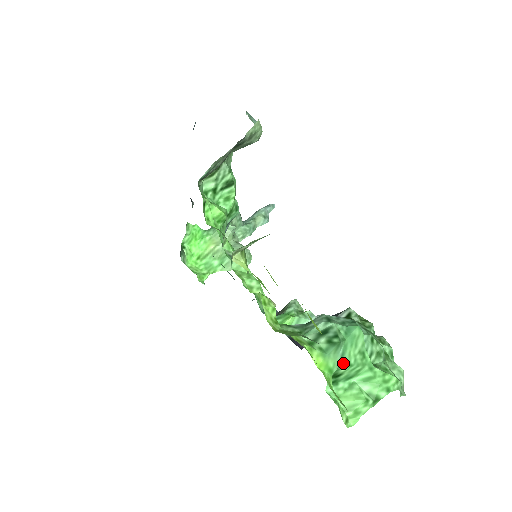
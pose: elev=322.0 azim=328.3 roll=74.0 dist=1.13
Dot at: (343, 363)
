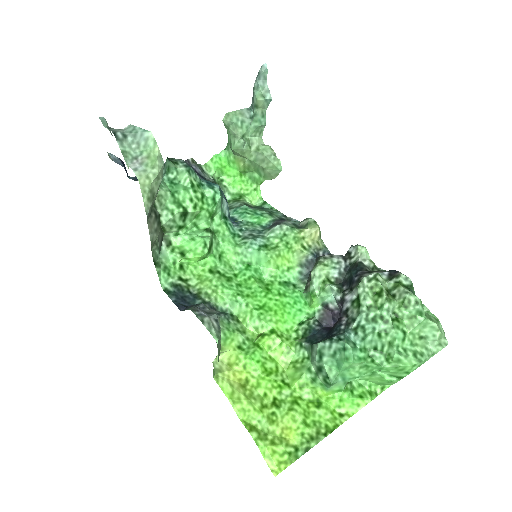
Dot at: (348, 381)
